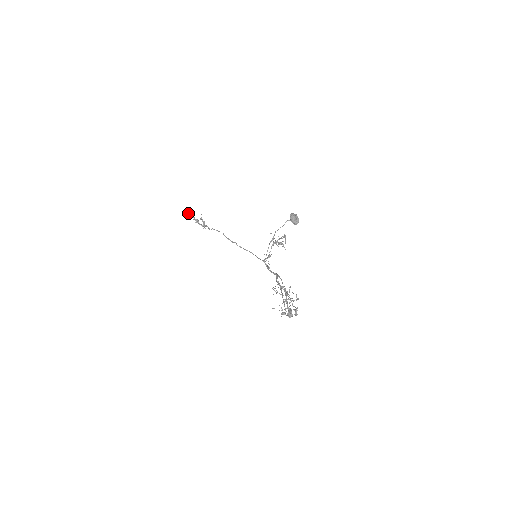
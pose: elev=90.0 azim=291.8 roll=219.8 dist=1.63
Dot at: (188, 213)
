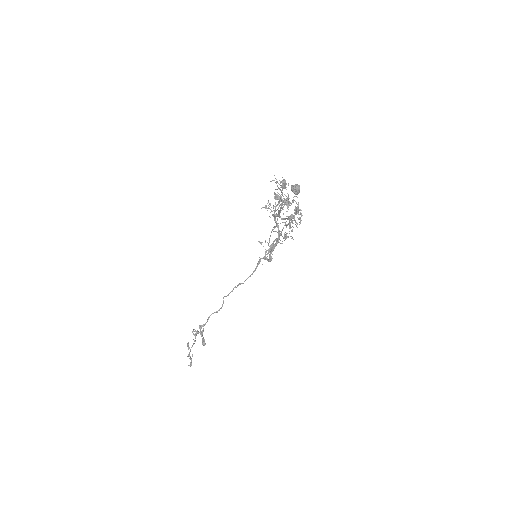
Dot at: (188, 345)
